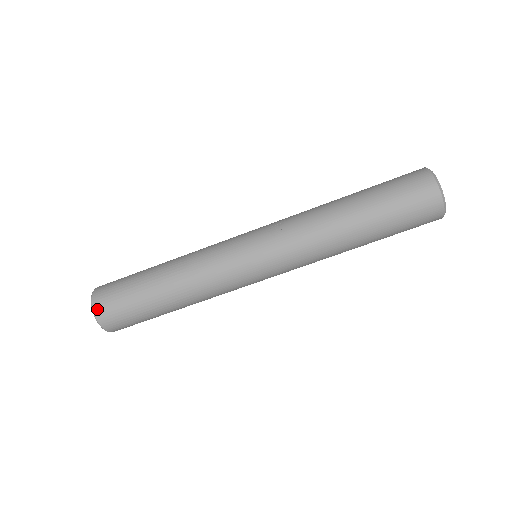
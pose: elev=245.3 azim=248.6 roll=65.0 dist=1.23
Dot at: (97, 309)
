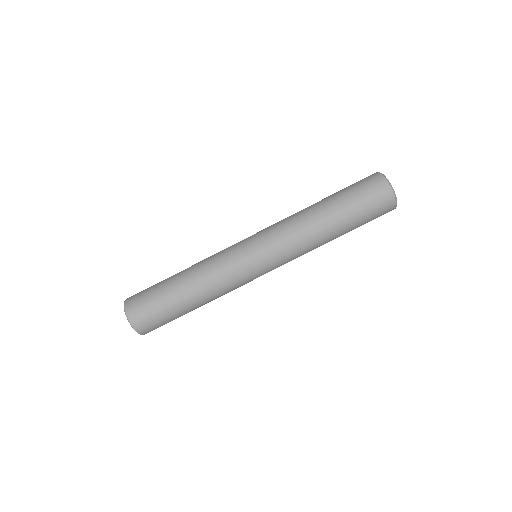
Dot at: (128, 298)
